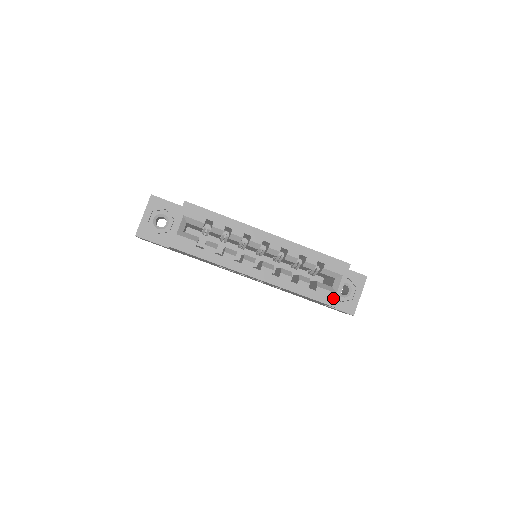
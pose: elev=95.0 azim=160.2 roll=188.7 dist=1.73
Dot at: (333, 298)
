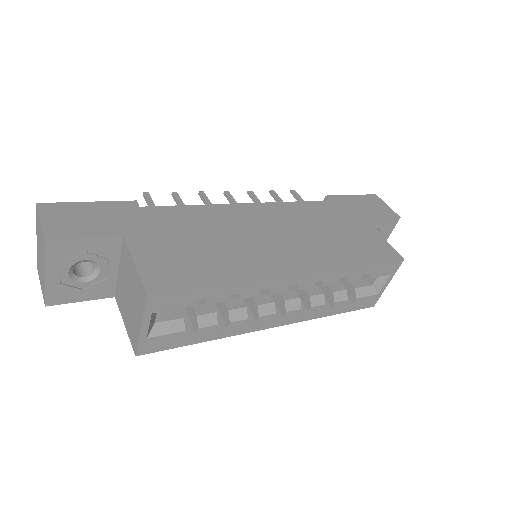
Dot at: (373, 300)
